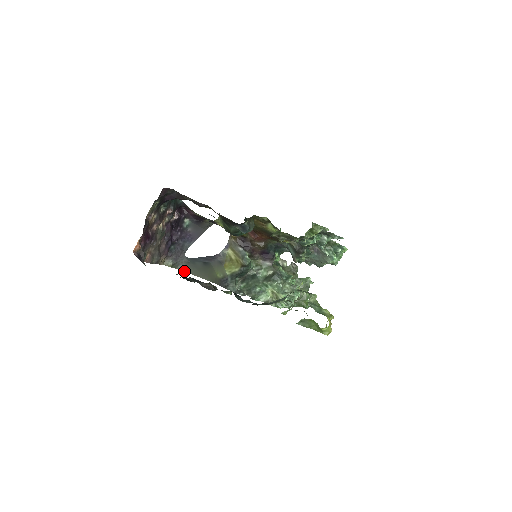
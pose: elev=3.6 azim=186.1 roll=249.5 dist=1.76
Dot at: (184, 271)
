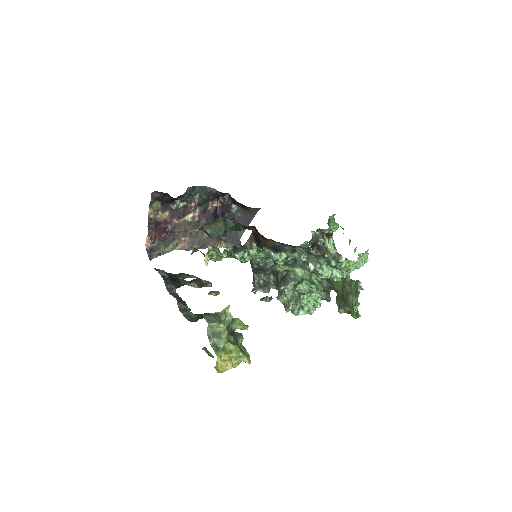
Dot at: occluded
